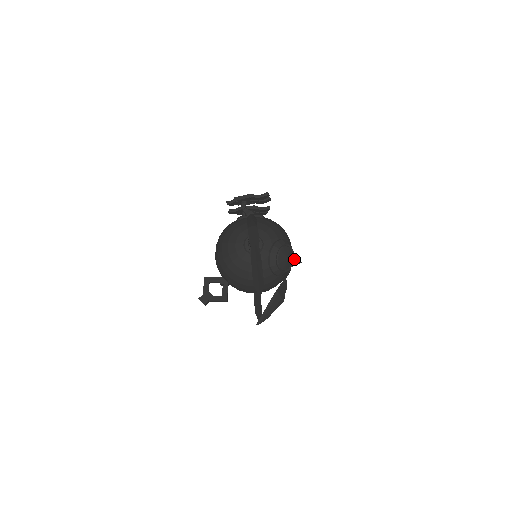
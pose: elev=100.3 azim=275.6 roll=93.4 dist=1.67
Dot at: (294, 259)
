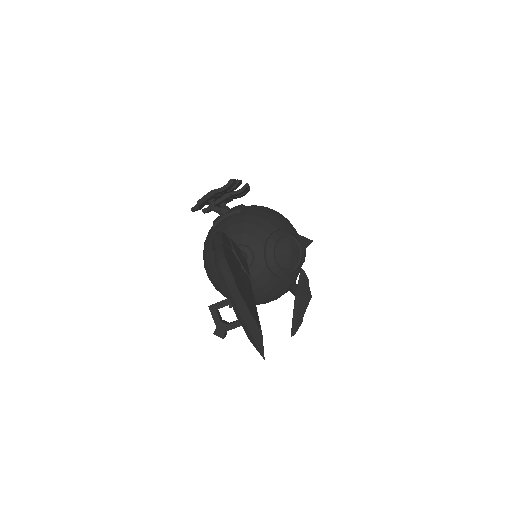
Dot at: (302, 243)
